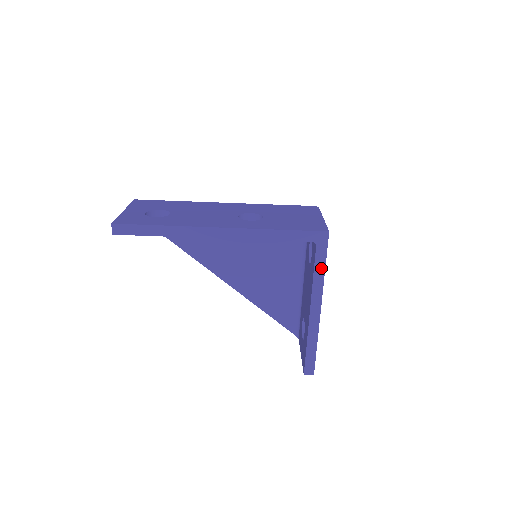
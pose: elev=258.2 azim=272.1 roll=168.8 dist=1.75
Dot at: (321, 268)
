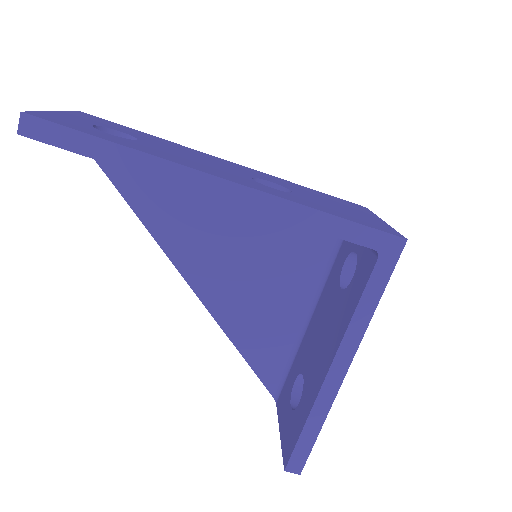
Dot at: (373, 299)
